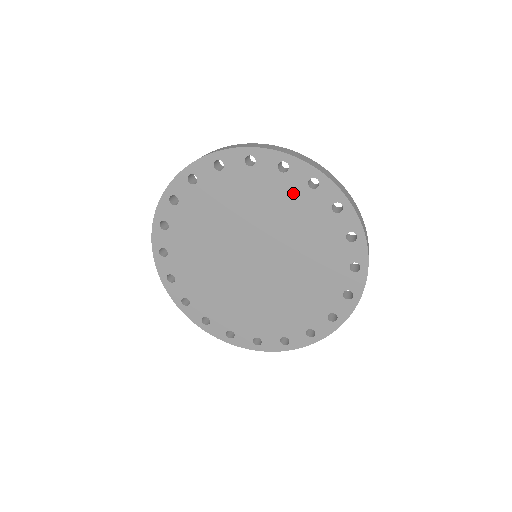
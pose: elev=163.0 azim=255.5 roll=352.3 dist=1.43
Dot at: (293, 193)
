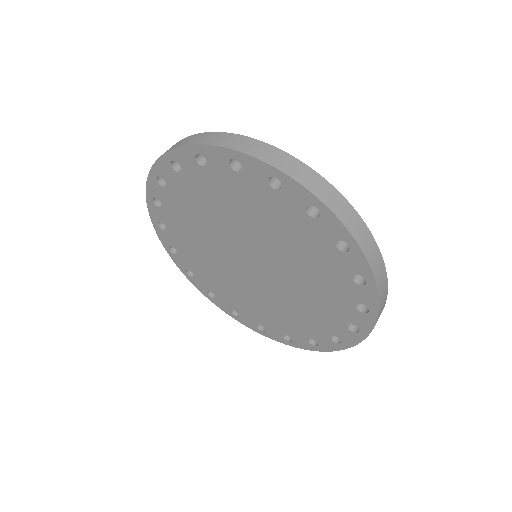
Dot at: (314, 240)
